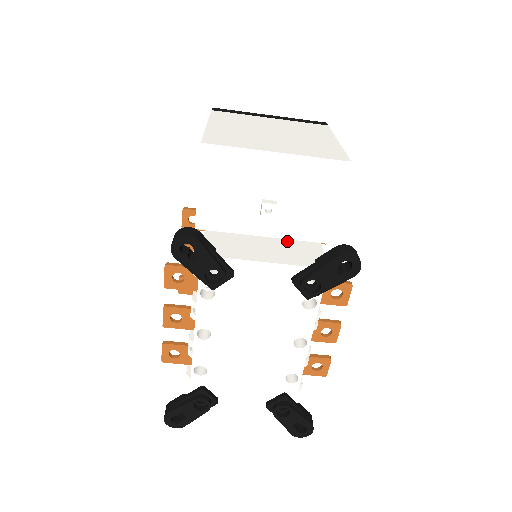
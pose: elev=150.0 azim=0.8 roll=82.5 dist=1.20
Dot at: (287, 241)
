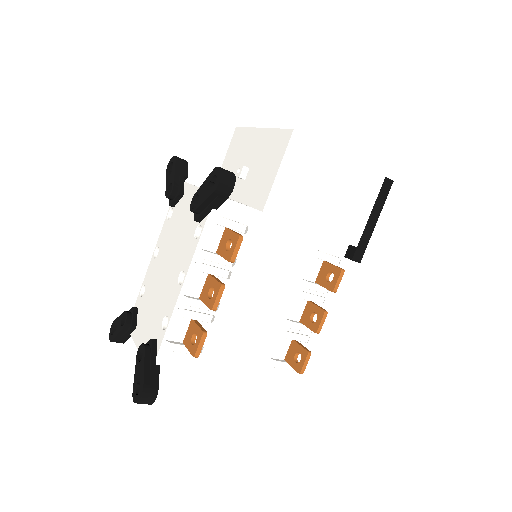
Dot at: occluded
